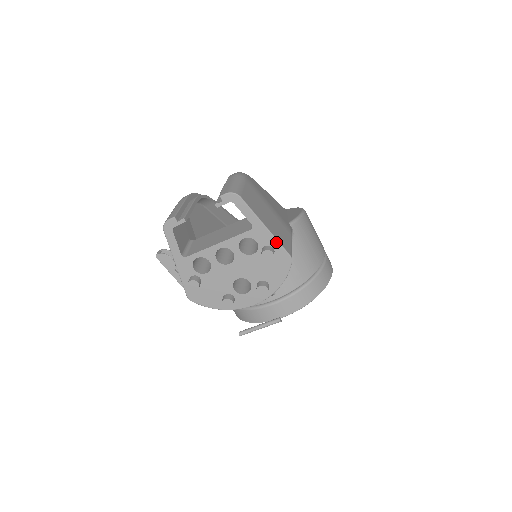
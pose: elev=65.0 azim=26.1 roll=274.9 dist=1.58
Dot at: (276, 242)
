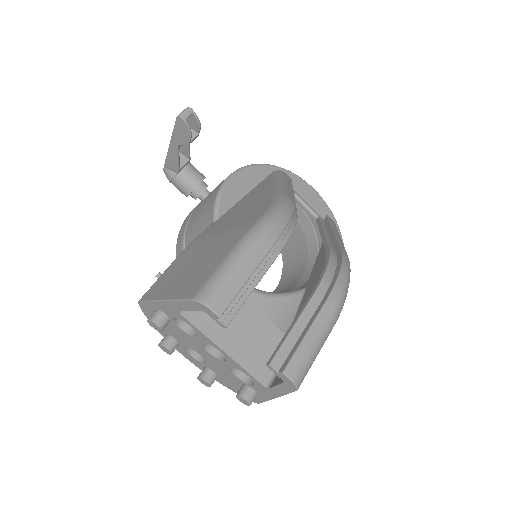
Dot at: (265, 399)
